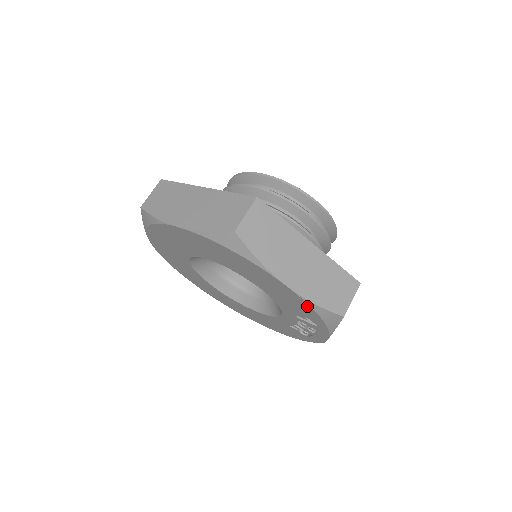
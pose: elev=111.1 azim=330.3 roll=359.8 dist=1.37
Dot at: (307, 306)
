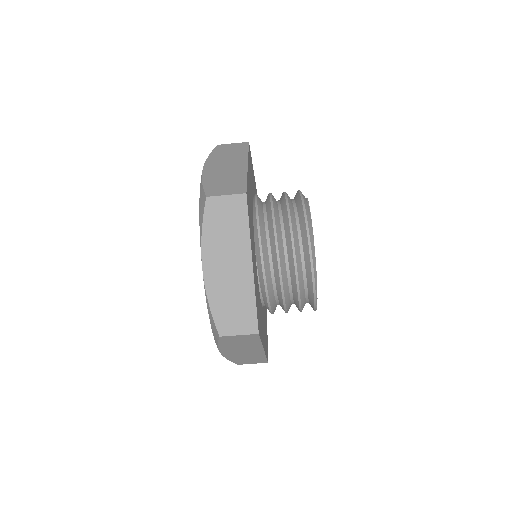
Dot at: occluded
